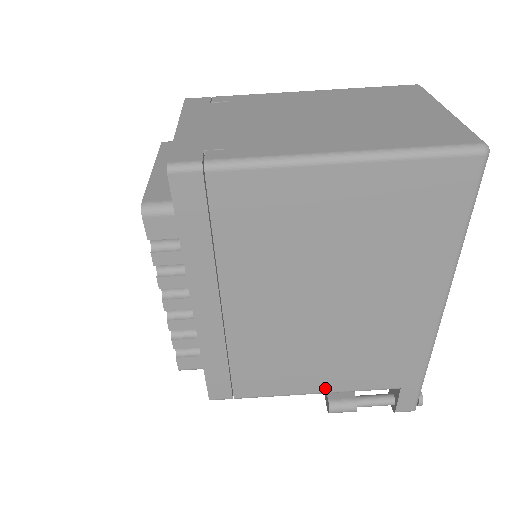
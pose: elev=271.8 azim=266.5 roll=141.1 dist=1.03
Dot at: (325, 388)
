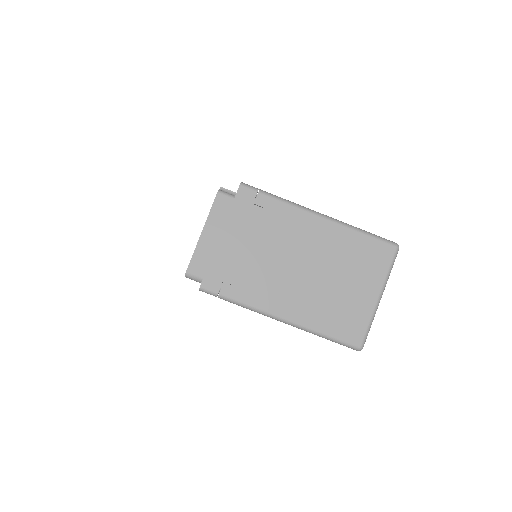
Dot at: occluded
